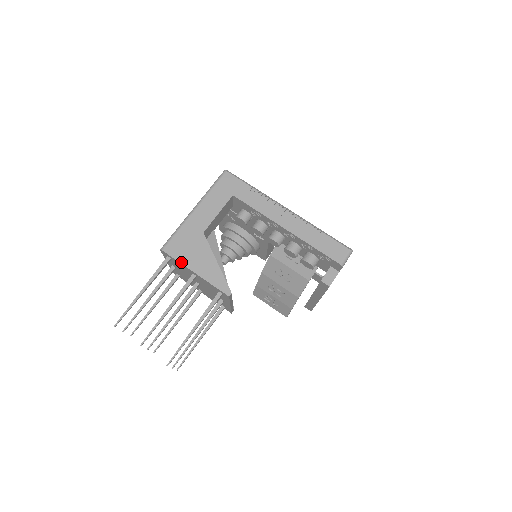
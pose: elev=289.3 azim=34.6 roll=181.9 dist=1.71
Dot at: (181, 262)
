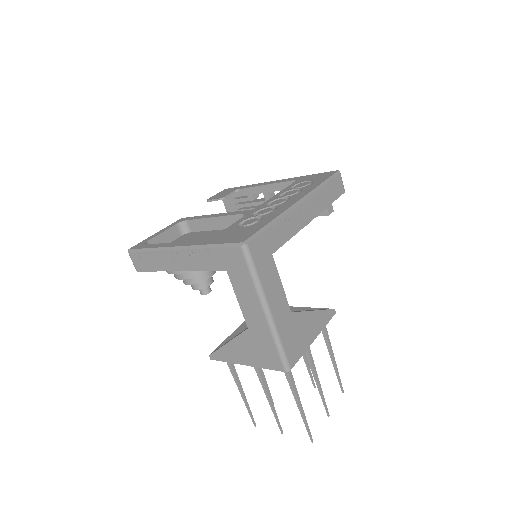
Dot at: (305, 351)
